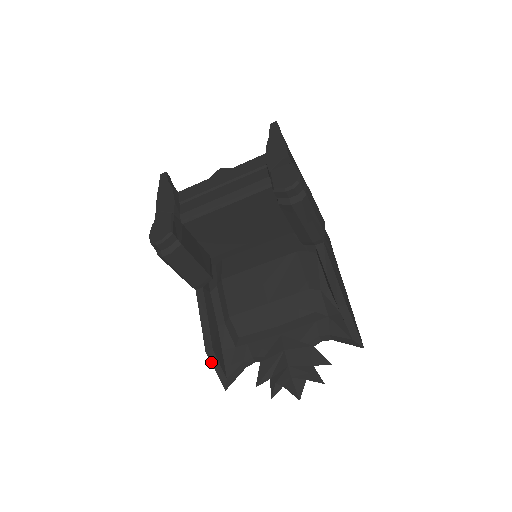
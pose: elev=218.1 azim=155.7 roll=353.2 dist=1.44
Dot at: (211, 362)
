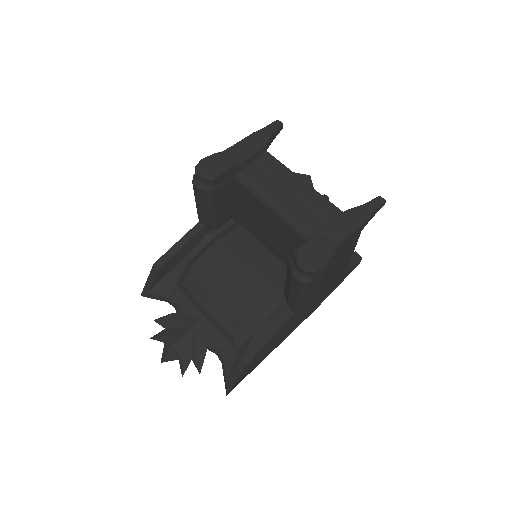
Dot at: (150, 273)
